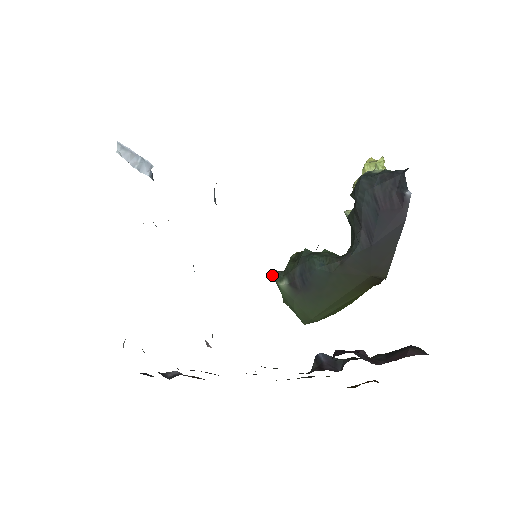
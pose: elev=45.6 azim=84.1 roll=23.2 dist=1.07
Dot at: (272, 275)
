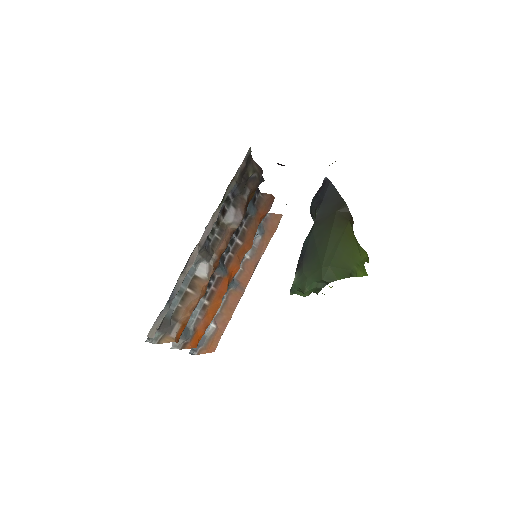
Dot at: (290, 292)
